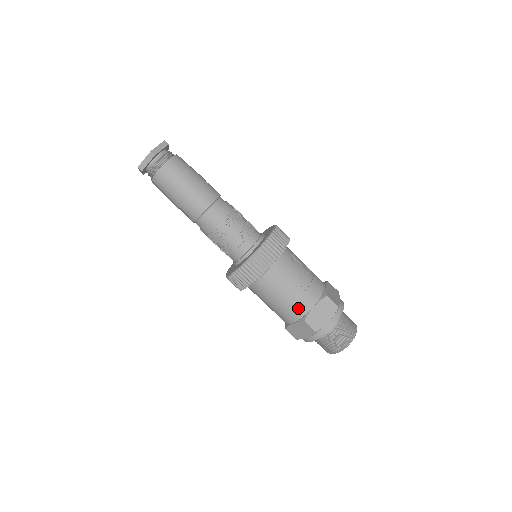
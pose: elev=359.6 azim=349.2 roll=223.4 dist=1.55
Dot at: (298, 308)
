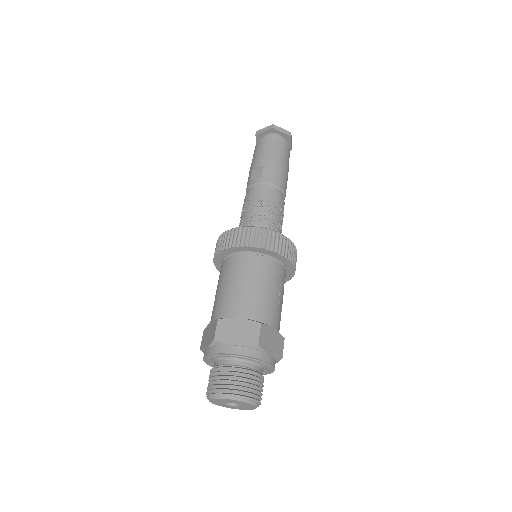
Dot at: (264, 311)
